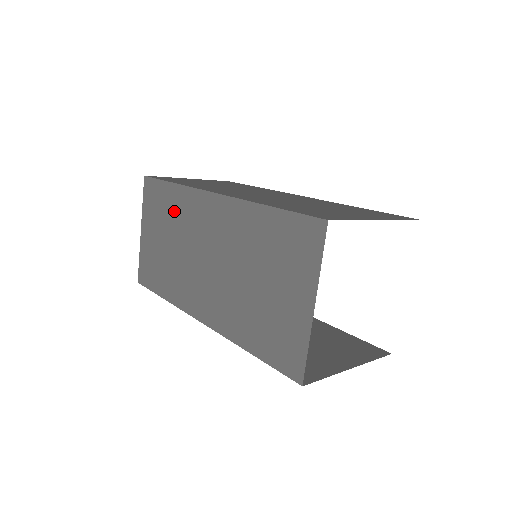
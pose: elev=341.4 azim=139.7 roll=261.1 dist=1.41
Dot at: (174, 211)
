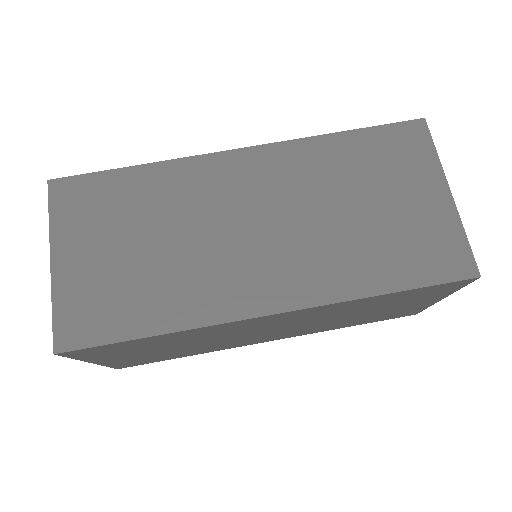
Dot at: (176, 340)
